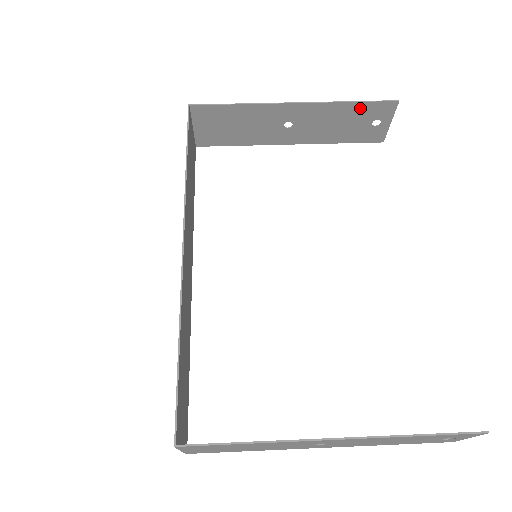
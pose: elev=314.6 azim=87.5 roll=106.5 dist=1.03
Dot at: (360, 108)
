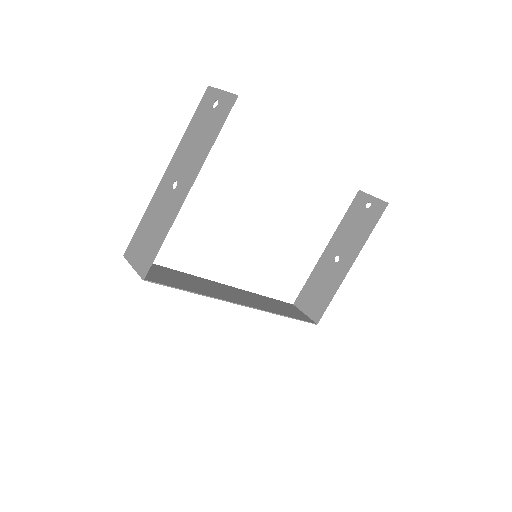
Dot at: (216, 129)
